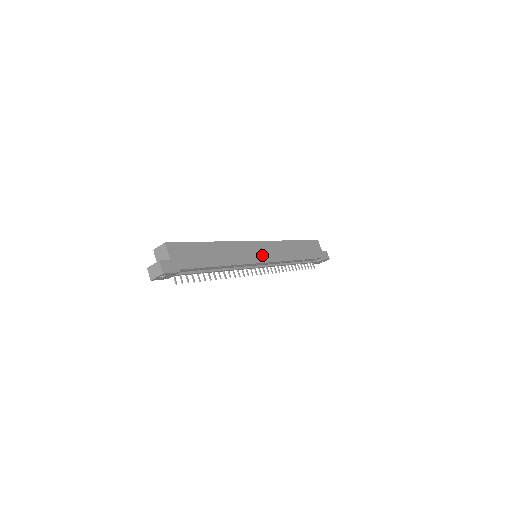
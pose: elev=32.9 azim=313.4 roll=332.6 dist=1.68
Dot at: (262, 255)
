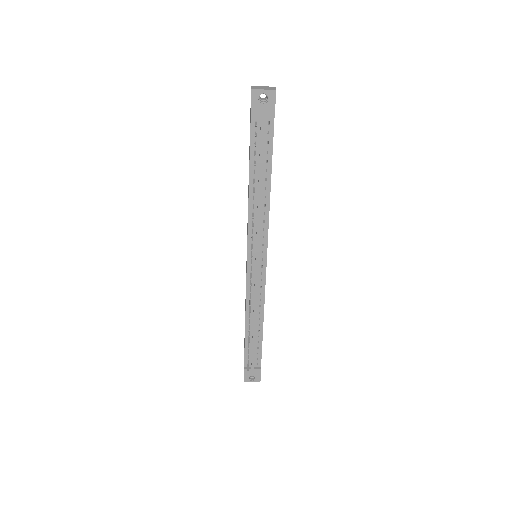
Dot at: occluded
